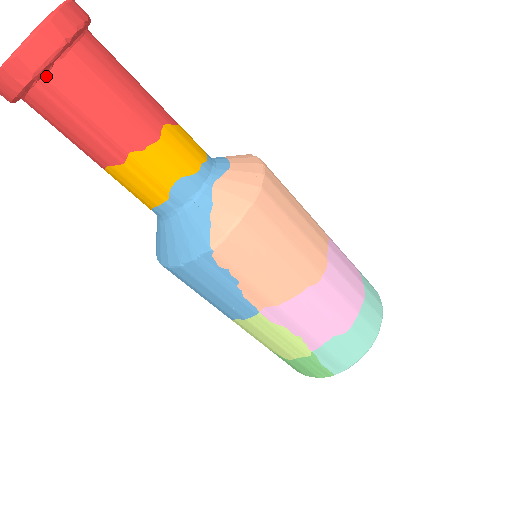
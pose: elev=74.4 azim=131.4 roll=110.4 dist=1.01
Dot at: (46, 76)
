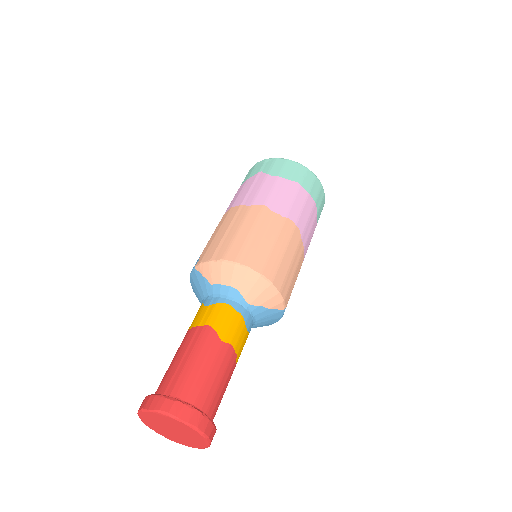
Dot at: occluded
